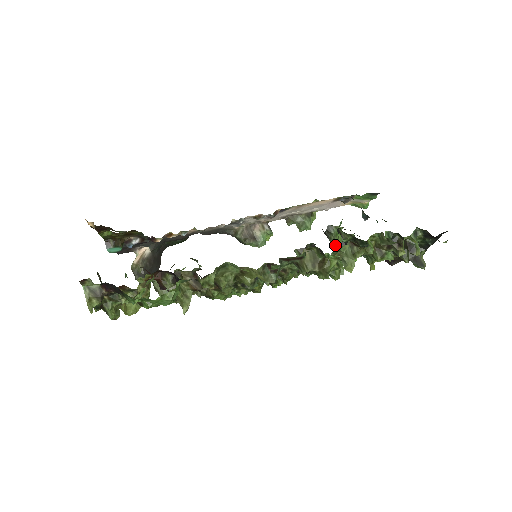
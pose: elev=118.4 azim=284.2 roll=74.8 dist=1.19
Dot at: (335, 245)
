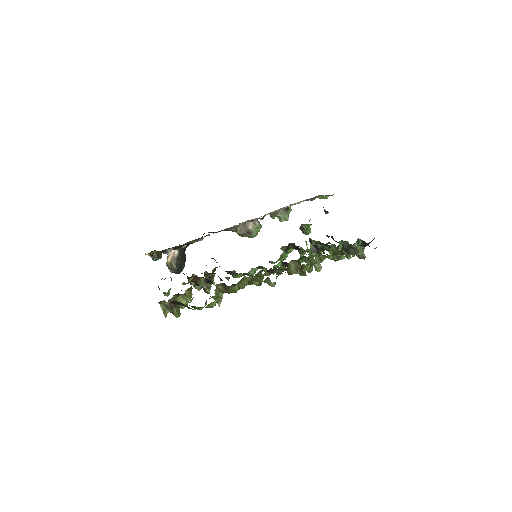
Dot at: (308, 252)
